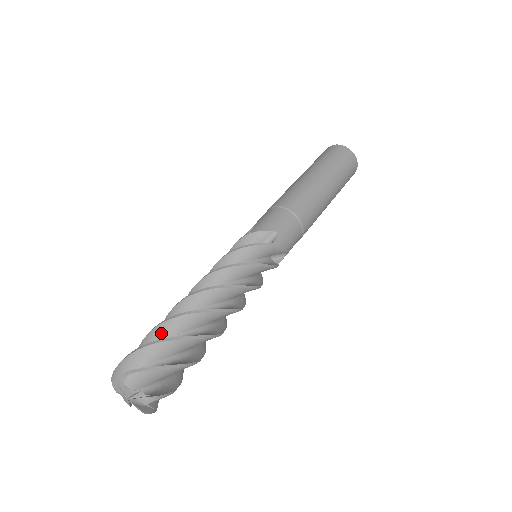
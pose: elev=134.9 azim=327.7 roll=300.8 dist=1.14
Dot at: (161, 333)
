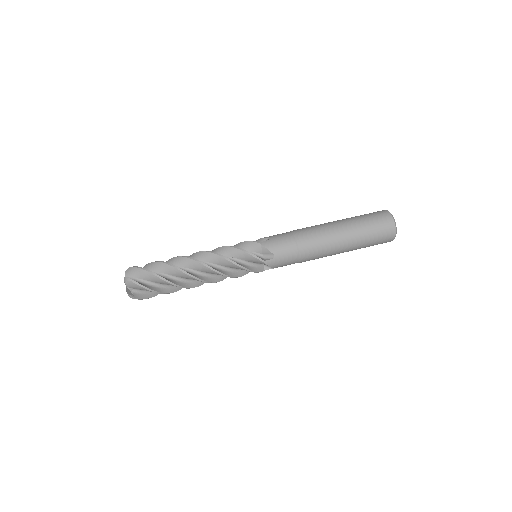
Dot at: occluded
